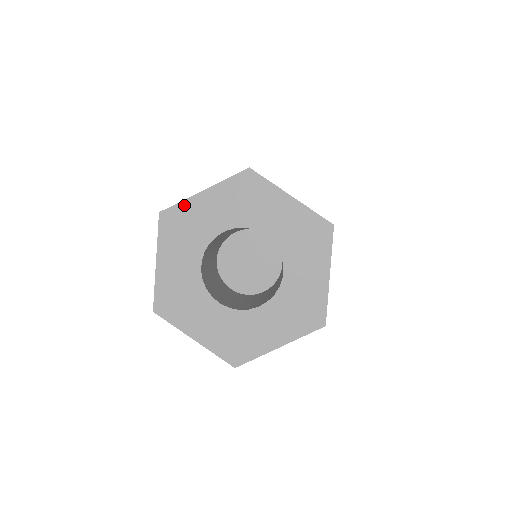
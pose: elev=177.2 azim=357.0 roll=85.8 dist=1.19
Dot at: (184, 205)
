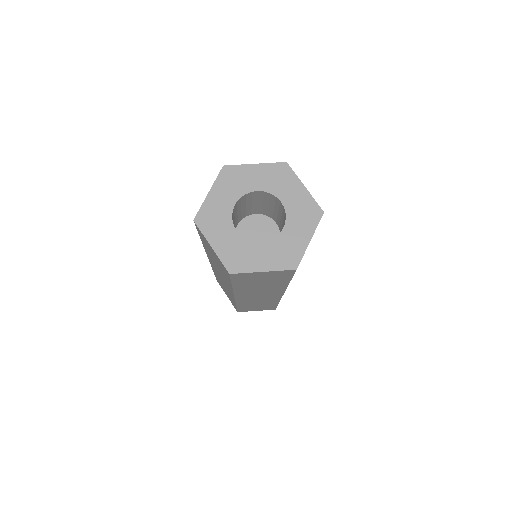
Dot at: (240, 167)
